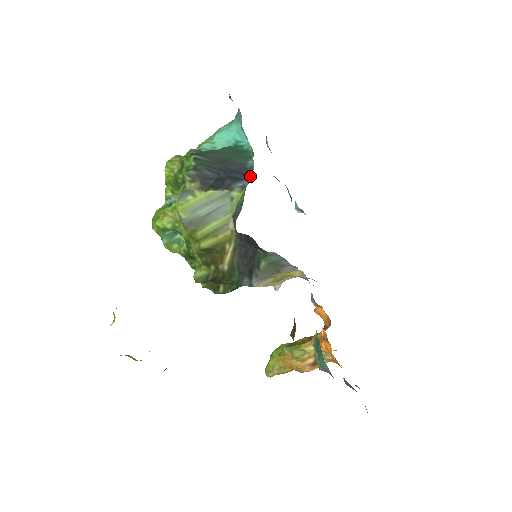
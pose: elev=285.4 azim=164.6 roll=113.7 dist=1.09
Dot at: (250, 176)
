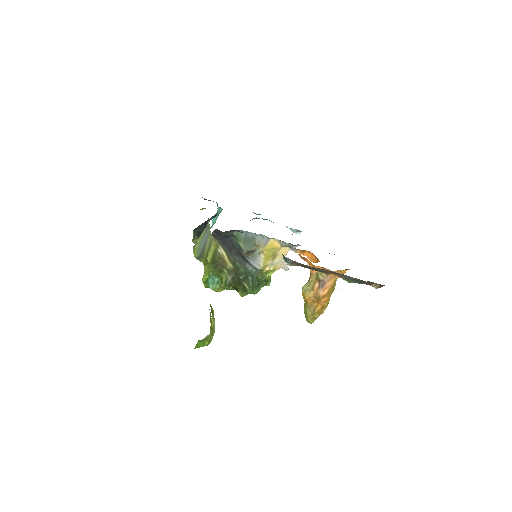
Dot at: occluded
